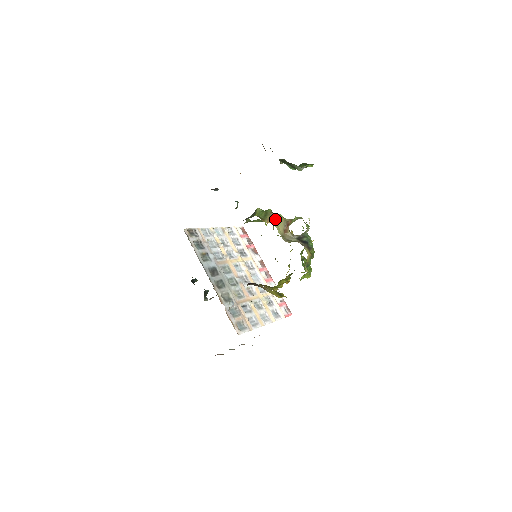
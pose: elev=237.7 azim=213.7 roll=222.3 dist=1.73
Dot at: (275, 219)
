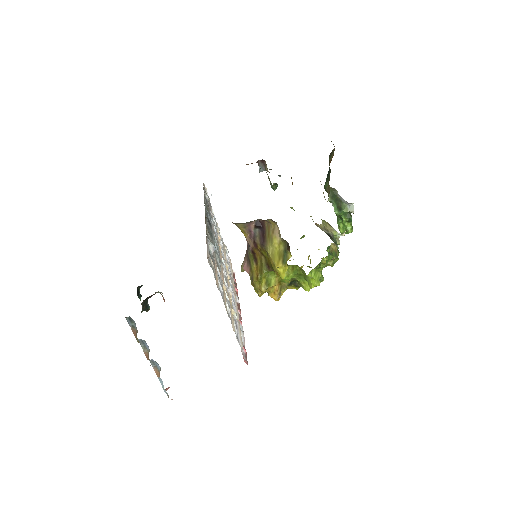
Dot at: occluded
